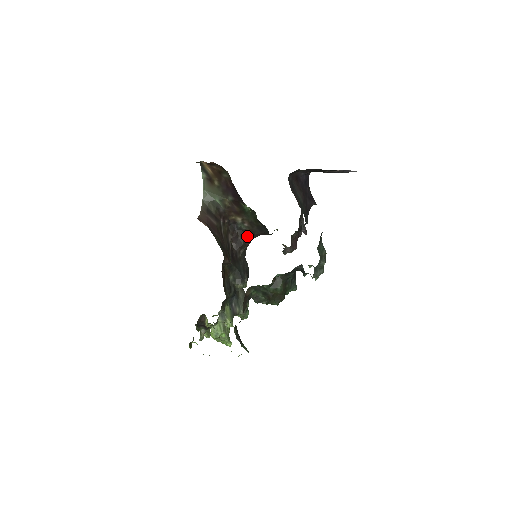
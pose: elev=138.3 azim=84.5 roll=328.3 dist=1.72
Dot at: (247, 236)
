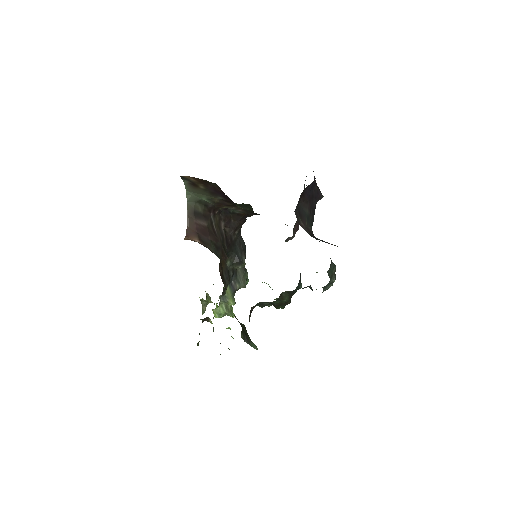
Dot at: (241, 217)
